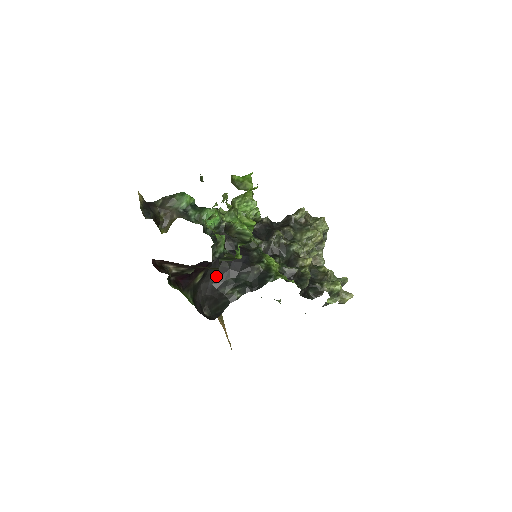
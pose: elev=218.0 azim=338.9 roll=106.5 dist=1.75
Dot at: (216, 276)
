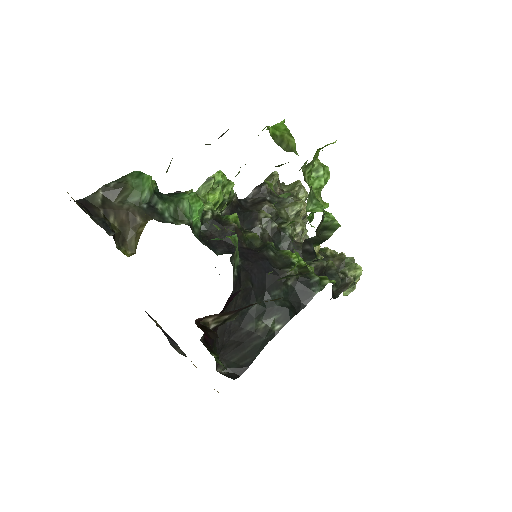
Dot at: (236, 307)
